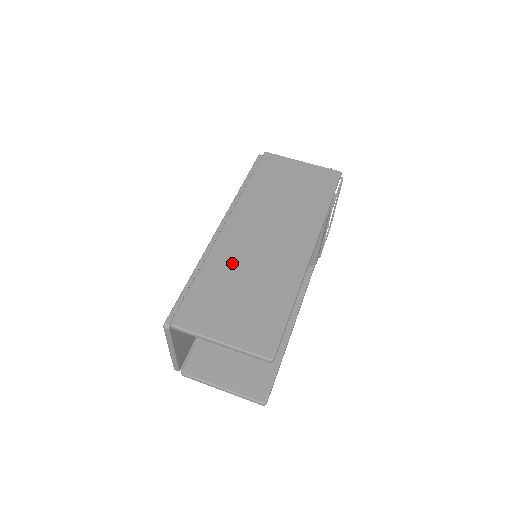
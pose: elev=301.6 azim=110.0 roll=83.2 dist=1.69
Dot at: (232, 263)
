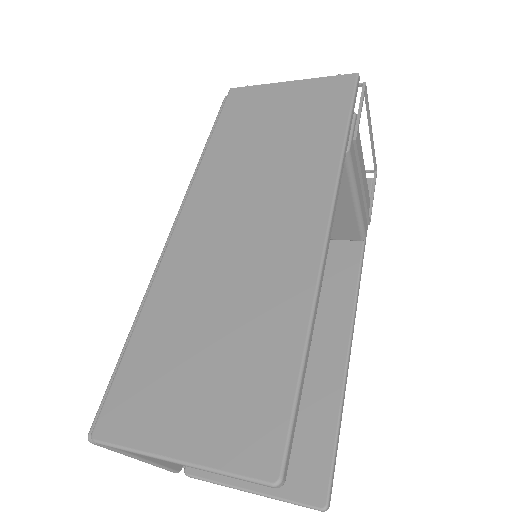
Dot at: (189, 290)
